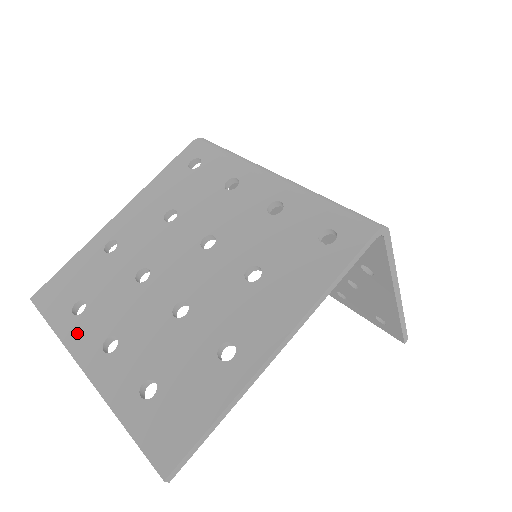
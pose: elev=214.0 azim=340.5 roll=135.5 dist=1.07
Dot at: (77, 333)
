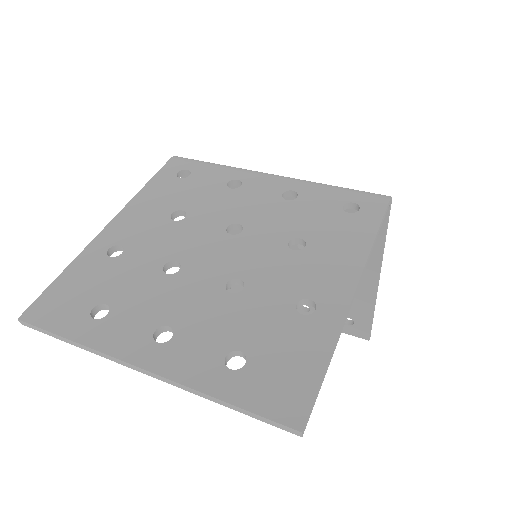
Dot at: (110, 335)
